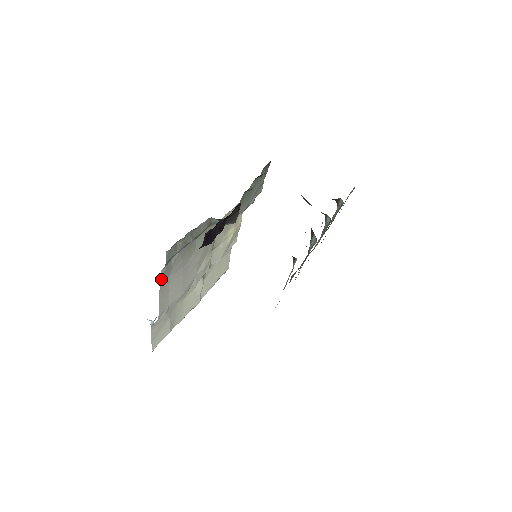
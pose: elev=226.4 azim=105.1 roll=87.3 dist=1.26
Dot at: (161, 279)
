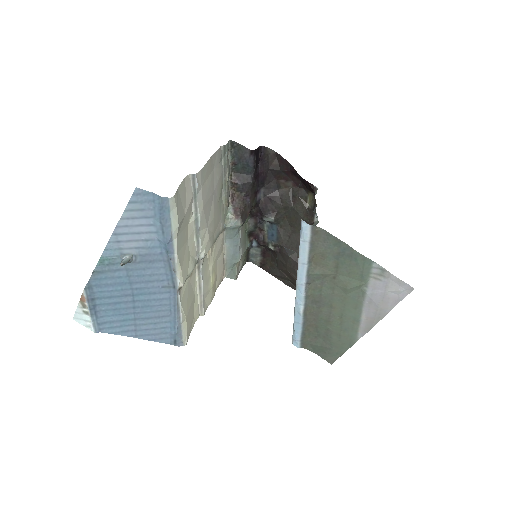
Dot at: (217, 151)
